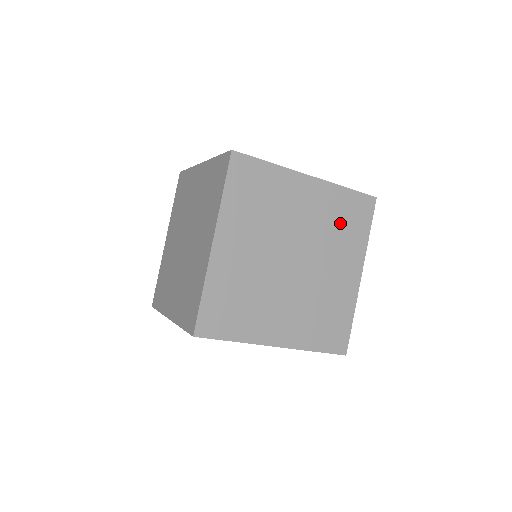
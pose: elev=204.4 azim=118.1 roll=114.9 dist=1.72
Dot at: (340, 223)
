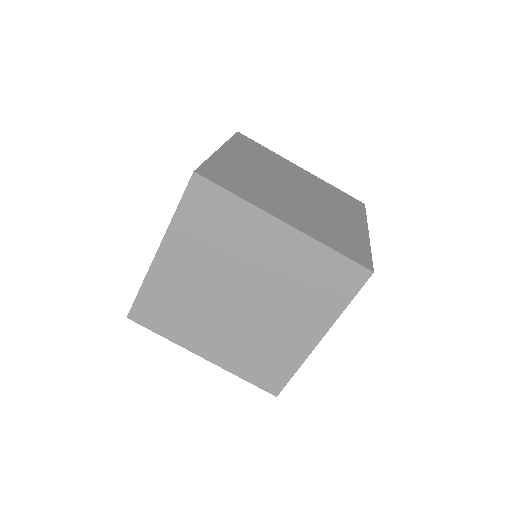
Dot at: (335, 198)
